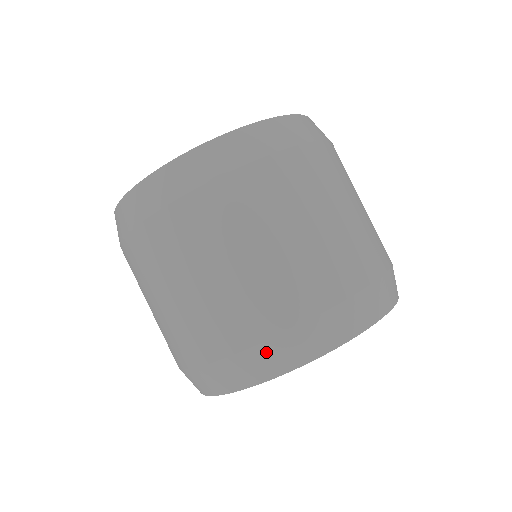
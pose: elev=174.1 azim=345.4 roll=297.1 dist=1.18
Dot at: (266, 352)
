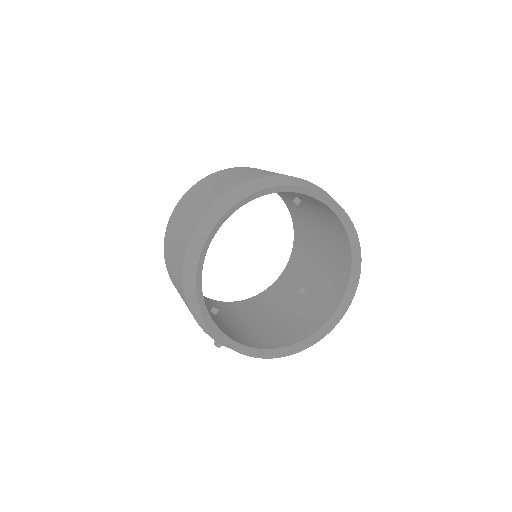
Dot at: (210, 214)
